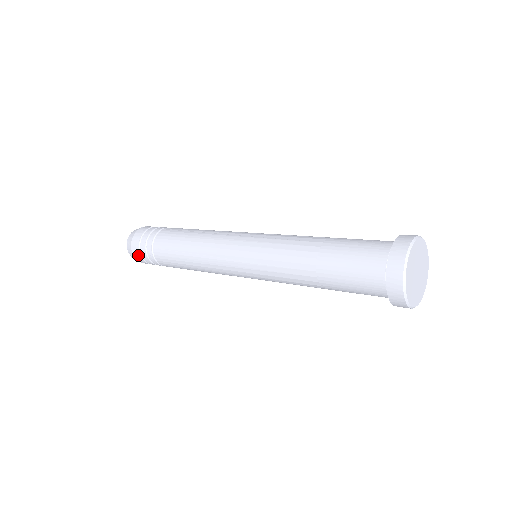
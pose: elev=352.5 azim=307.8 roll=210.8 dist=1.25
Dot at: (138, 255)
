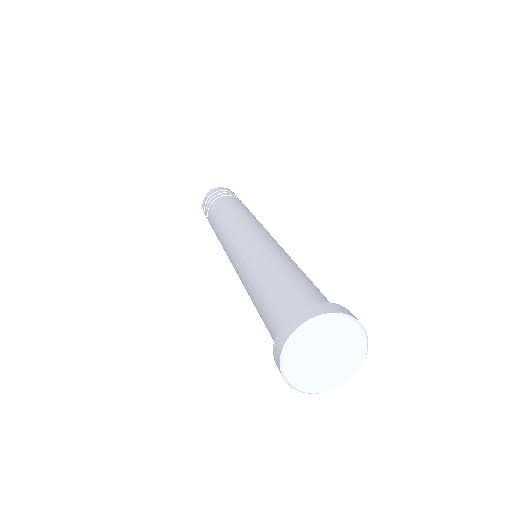
Dot at: occluded
